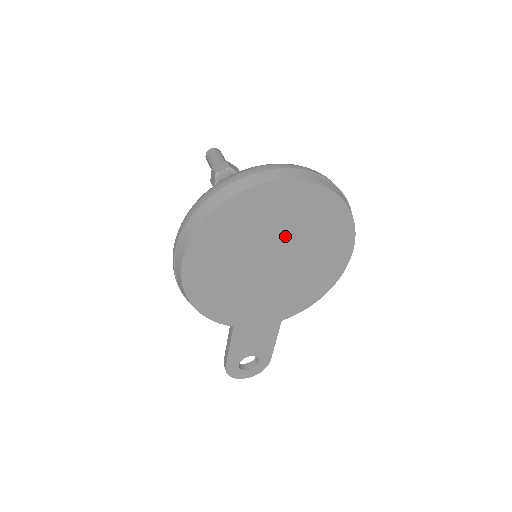
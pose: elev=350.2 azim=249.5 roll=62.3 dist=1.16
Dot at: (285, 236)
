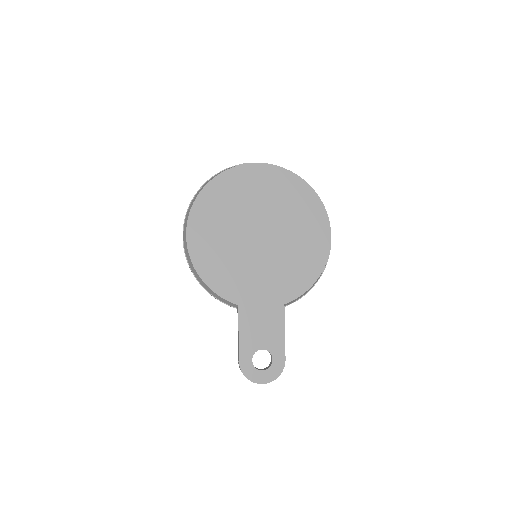
Dot at: (266, 211)
